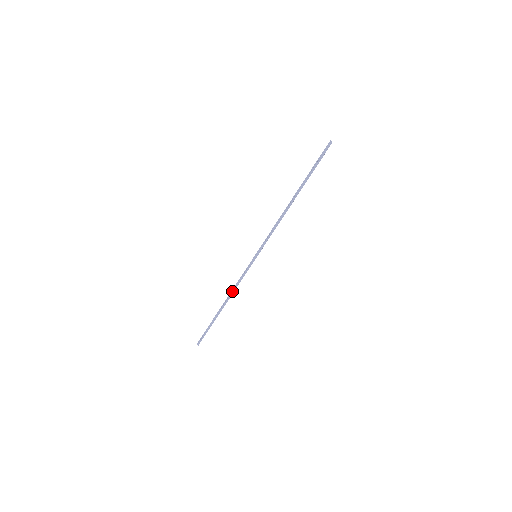
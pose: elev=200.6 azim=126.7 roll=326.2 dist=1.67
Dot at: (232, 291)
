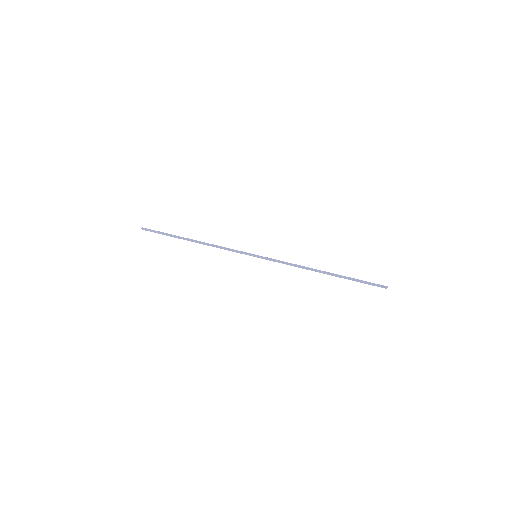
Dot at: (212, 245)
